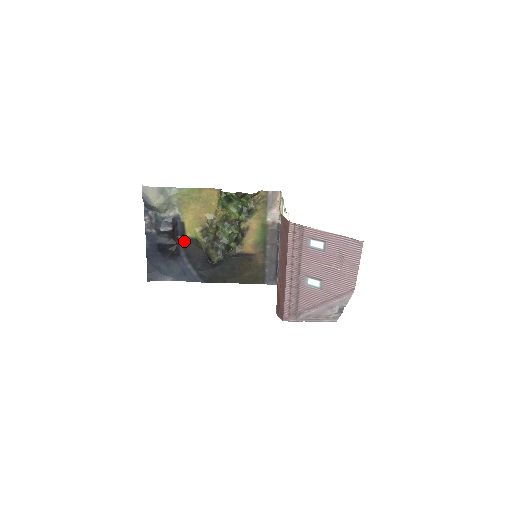
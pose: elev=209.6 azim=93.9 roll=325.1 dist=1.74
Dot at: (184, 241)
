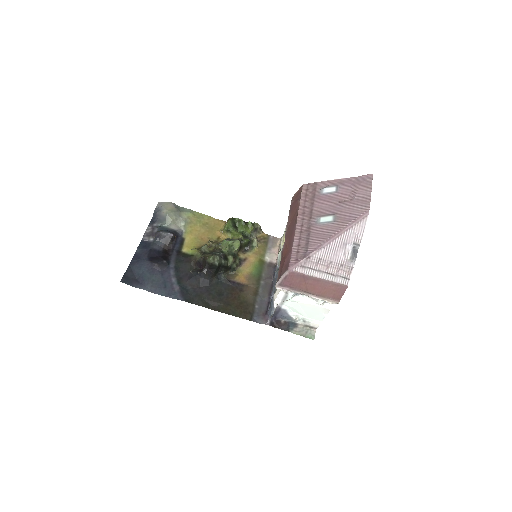
Dot at: (178, 254)
